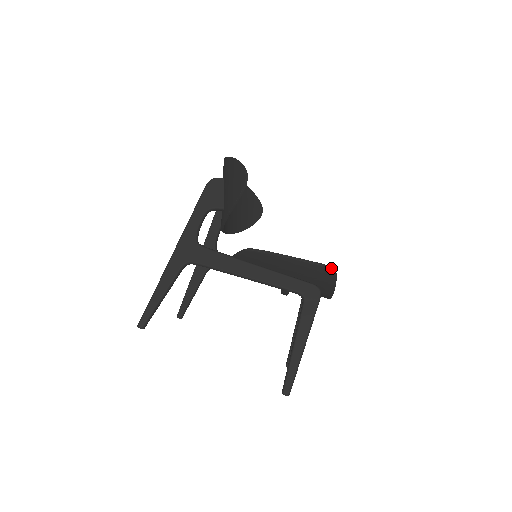
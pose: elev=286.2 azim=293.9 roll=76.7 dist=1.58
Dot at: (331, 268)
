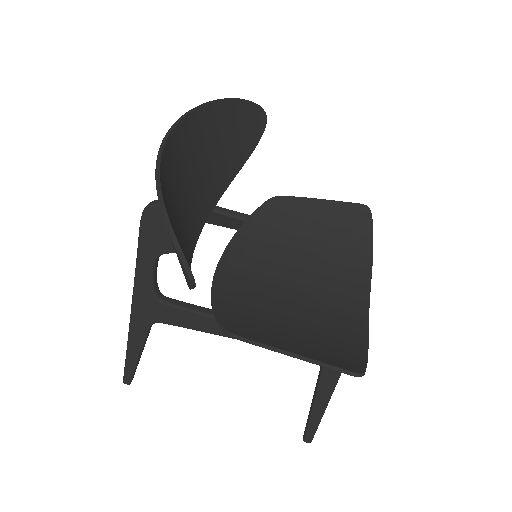
Dot at: (355, 376)
